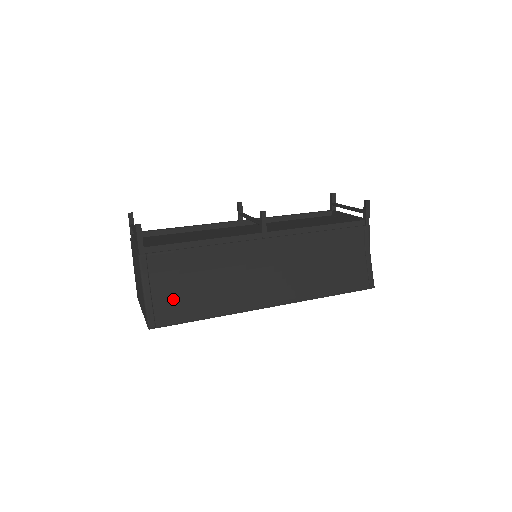
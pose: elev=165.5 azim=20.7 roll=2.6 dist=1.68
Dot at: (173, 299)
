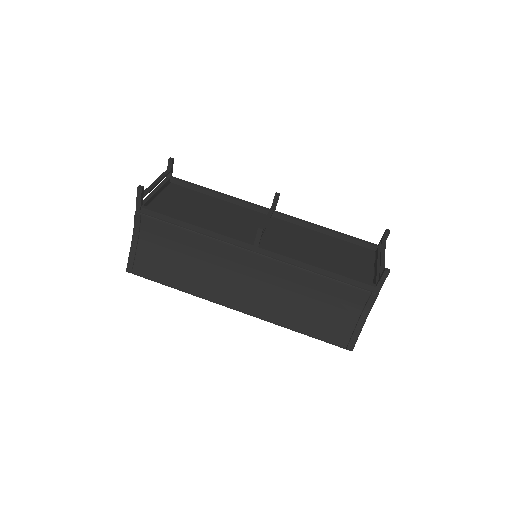
Dot at: (153, 259)
